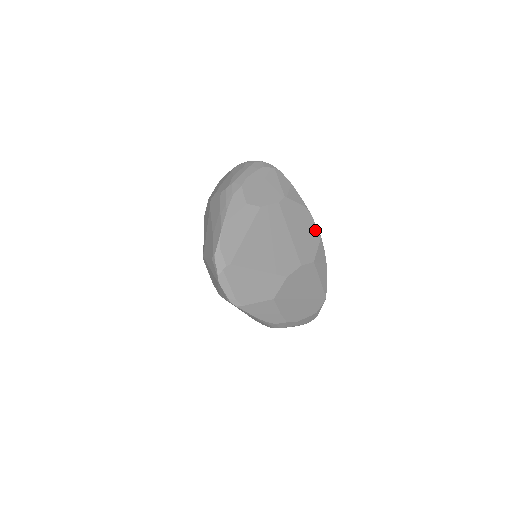
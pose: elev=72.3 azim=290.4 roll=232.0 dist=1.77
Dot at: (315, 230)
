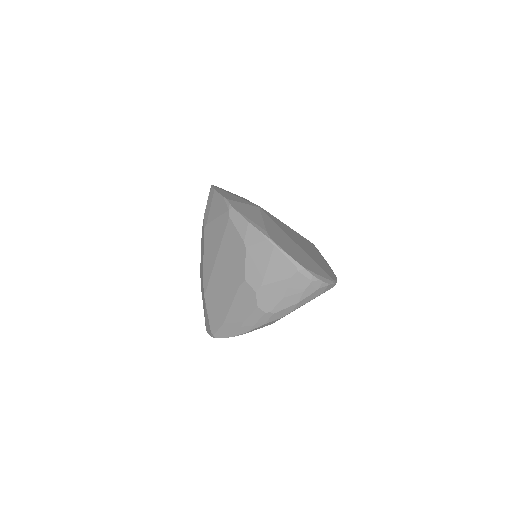
Dot at: occluded
